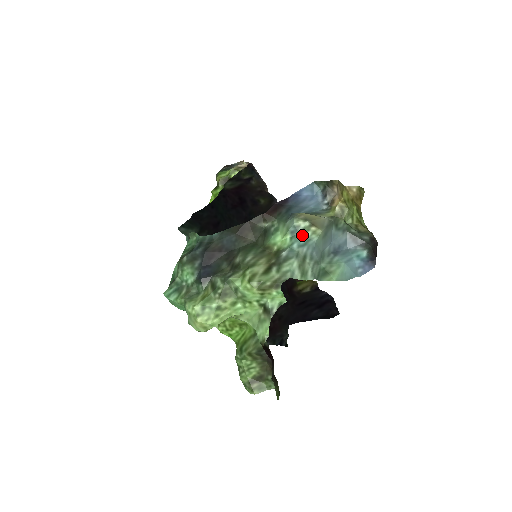
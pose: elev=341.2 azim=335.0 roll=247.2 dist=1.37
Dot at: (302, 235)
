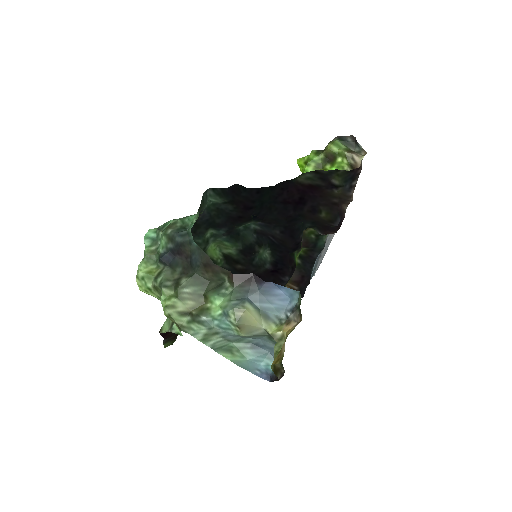
Dot at: (228, 322)
